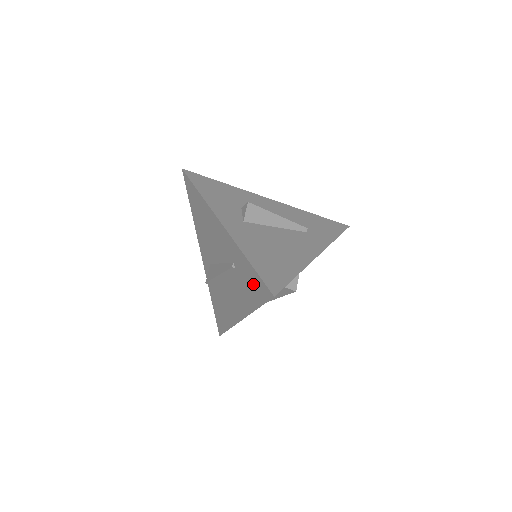
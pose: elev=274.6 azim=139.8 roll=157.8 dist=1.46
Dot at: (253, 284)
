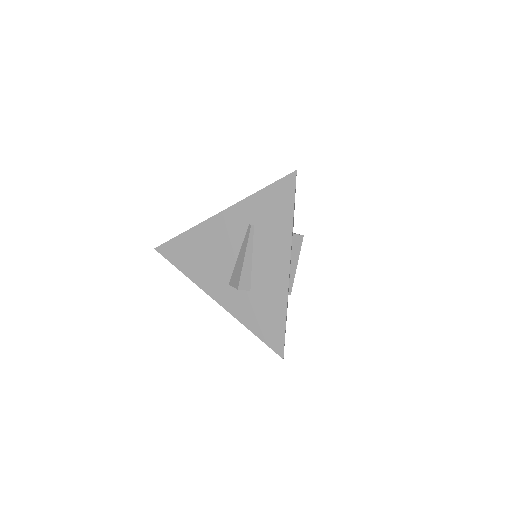
Dot at: (276, 201)
